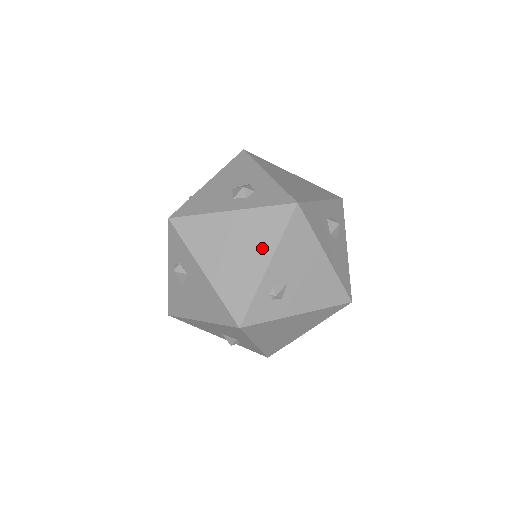
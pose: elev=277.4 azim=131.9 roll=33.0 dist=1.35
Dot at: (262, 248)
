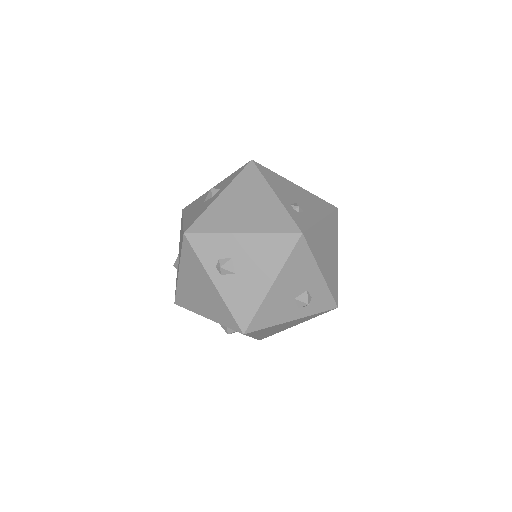
Dot at: (261, 191)
